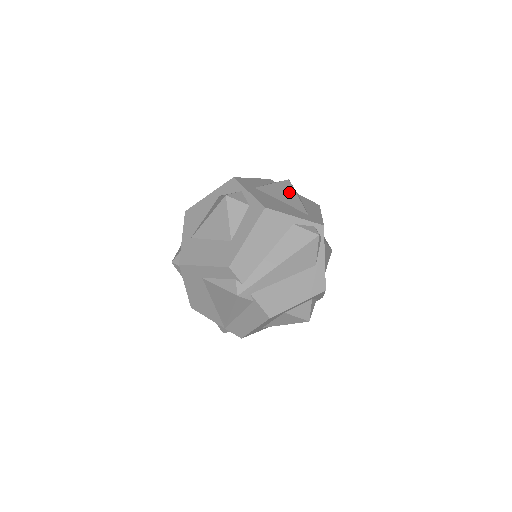
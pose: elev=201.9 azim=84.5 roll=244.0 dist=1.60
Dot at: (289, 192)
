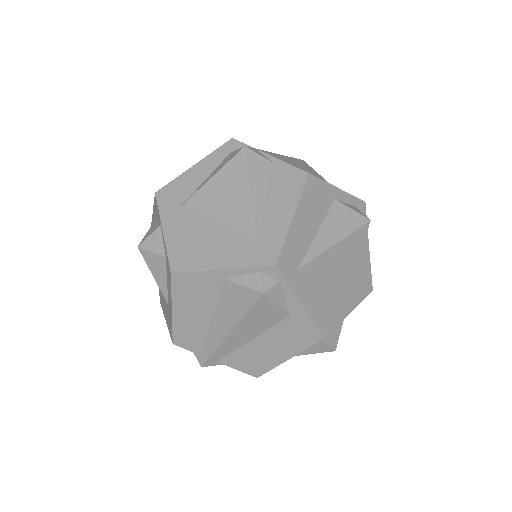
Dot at: (236, 188)
